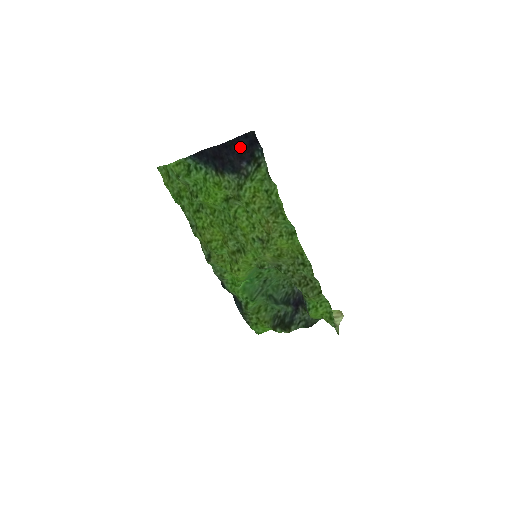
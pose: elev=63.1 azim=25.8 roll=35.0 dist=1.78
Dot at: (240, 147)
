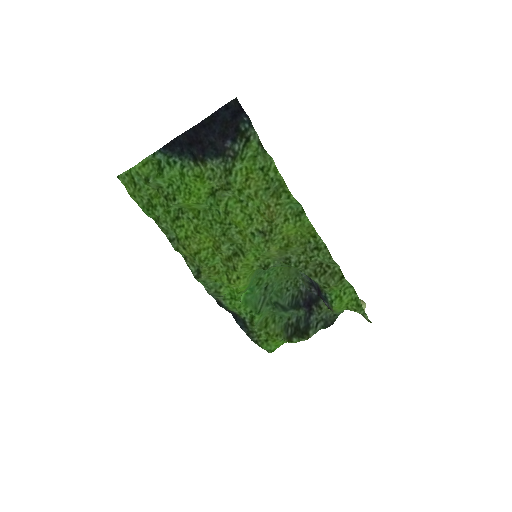
Dot at: (221, 123)
